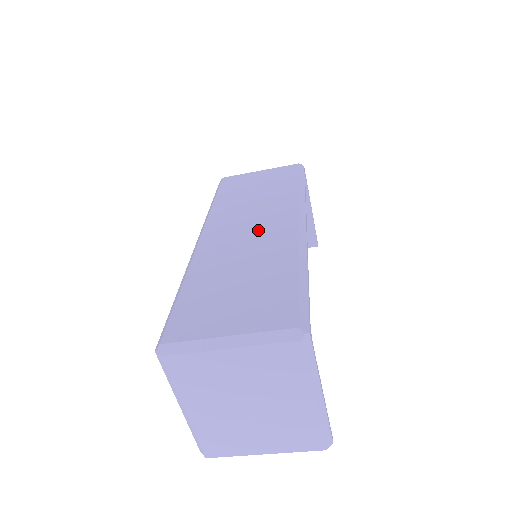
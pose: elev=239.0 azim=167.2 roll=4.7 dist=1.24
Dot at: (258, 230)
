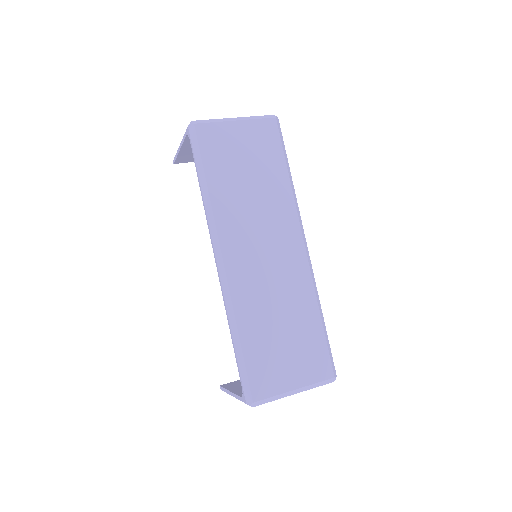
Dot at: (275, 257)
